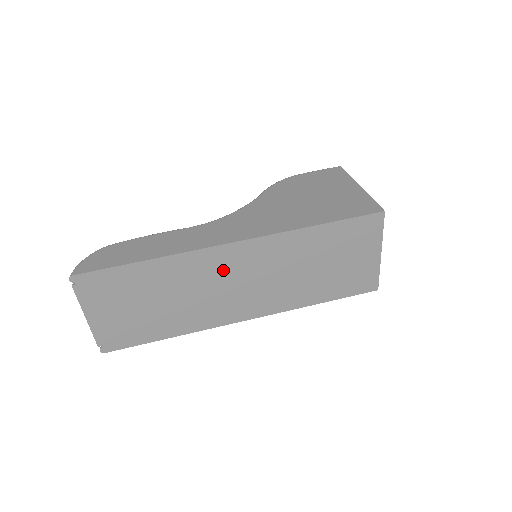
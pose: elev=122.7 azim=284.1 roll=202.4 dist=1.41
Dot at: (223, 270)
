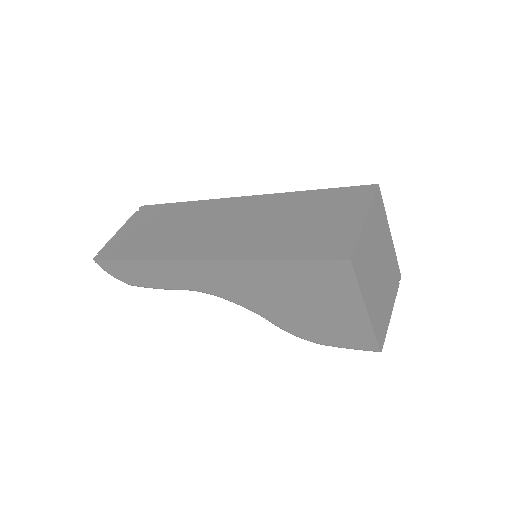
Dot at: (218, 214)
